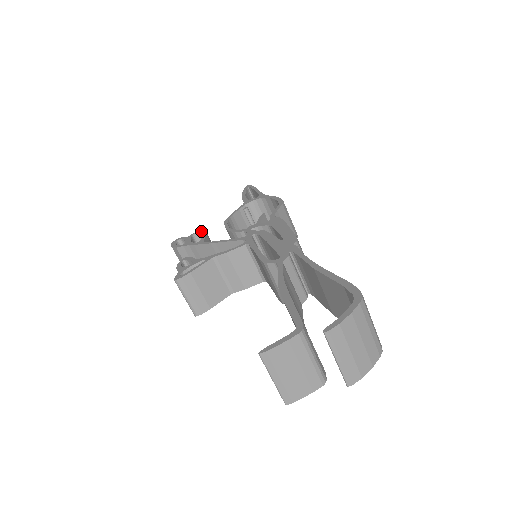
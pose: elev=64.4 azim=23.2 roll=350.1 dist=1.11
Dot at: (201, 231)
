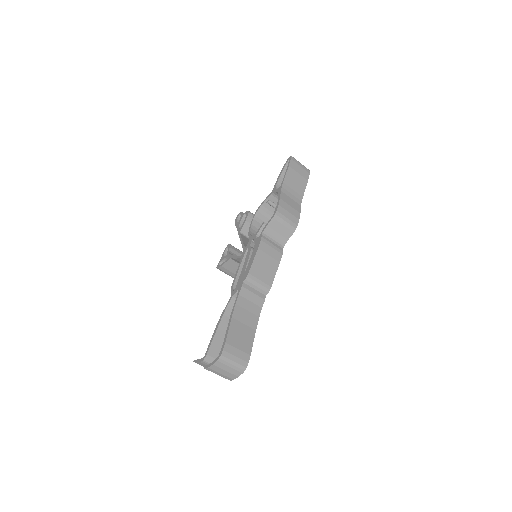
Dot at: (247, 214)
